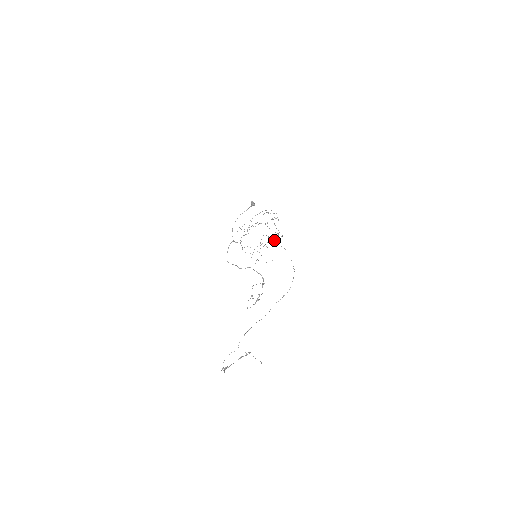
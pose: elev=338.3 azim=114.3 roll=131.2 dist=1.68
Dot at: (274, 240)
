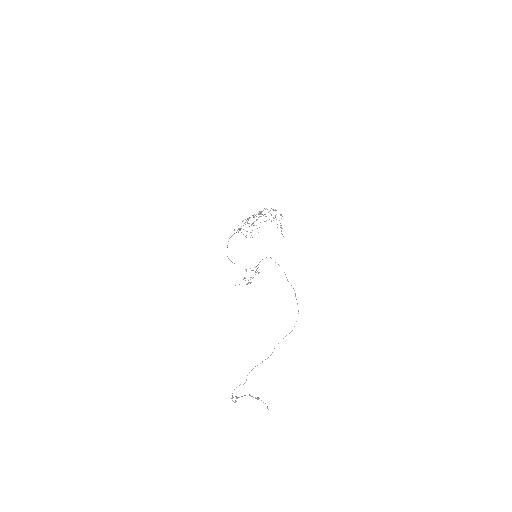
Dot at: (268, 212)
